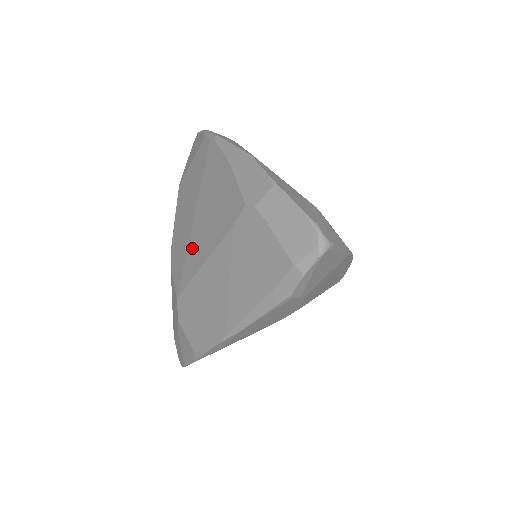
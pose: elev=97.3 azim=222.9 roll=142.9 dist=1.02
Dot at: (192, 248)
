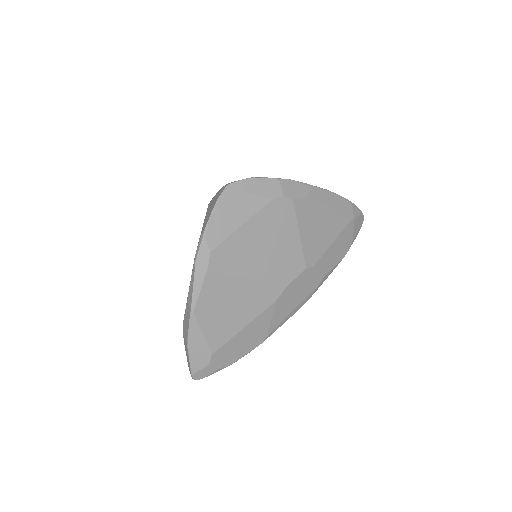
Dot at: occluded
